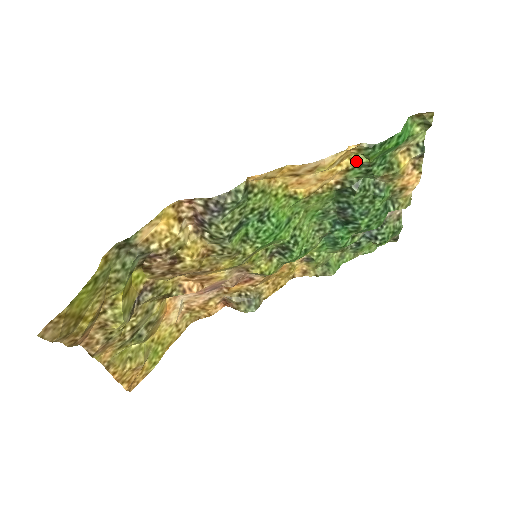
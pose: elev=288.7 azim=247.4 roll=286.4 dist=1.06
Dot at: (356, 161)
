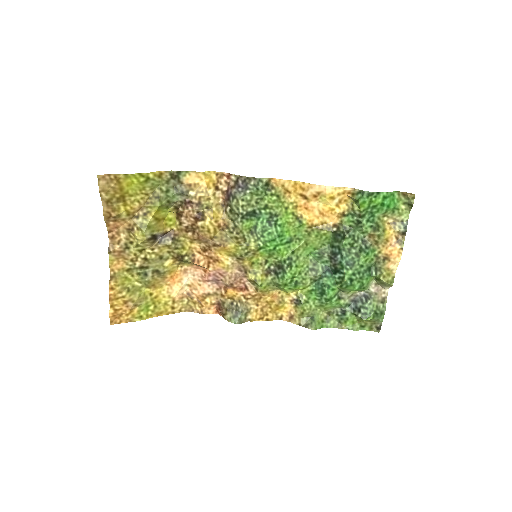
Dot at: (351, 208)
